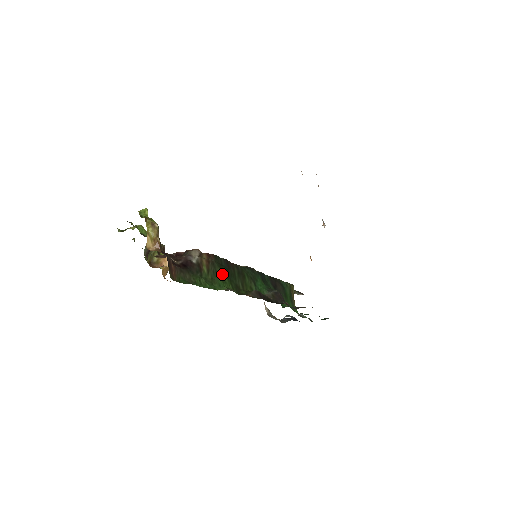
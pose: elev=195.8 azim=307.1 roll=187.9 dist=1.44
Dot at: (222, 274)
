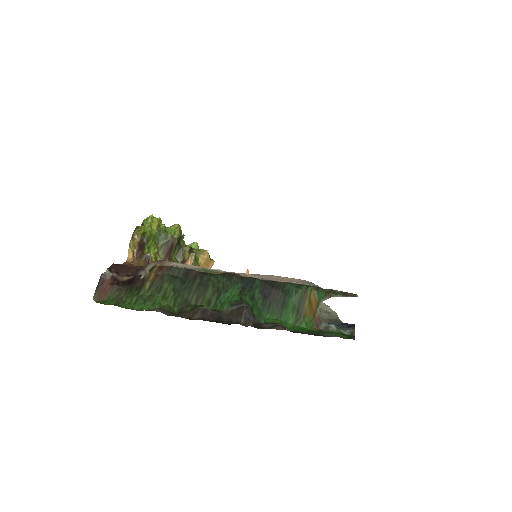
Dot at: (168, 289)
